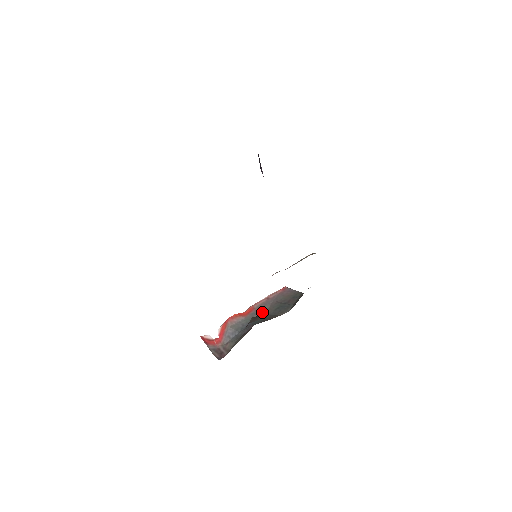
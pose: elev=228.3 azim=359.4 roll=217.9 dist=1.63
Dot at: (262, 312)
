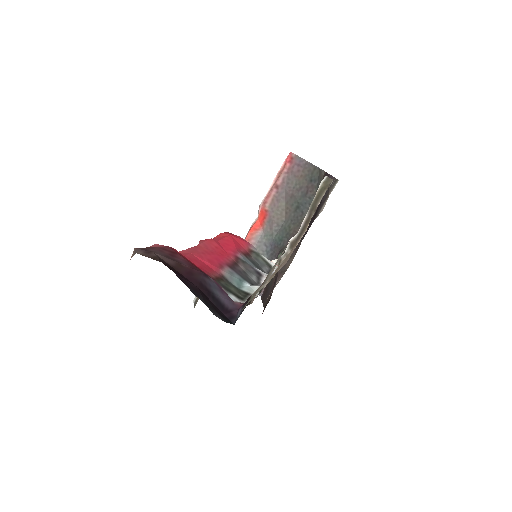
Dot at: (280, 217)
